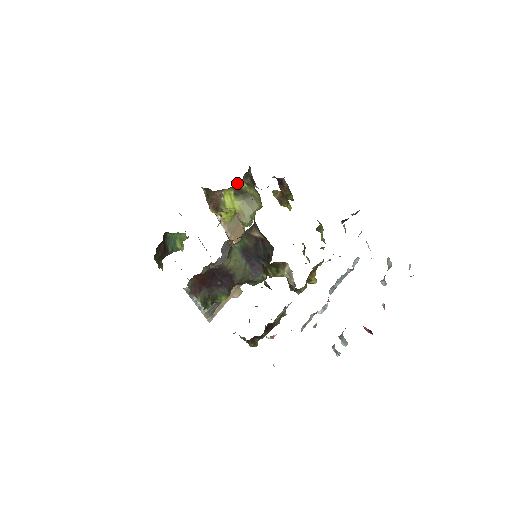
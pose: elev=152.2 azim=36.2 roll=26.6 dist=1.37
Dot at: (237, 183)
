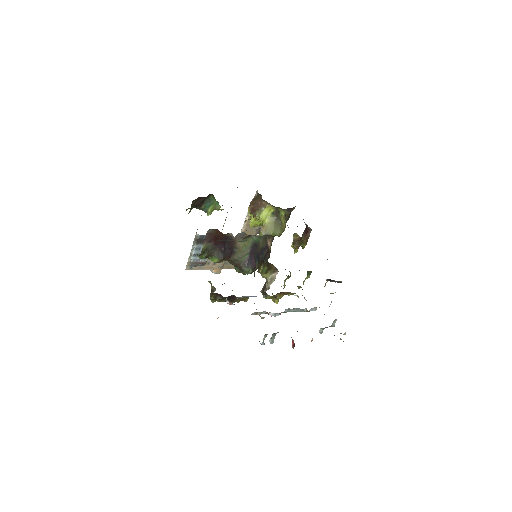
Dot at: (281, 208)
